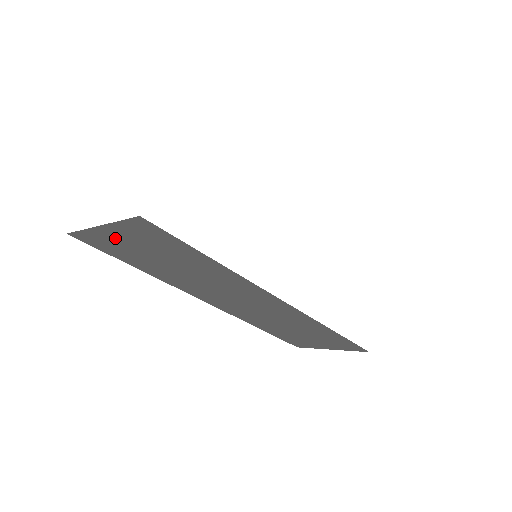
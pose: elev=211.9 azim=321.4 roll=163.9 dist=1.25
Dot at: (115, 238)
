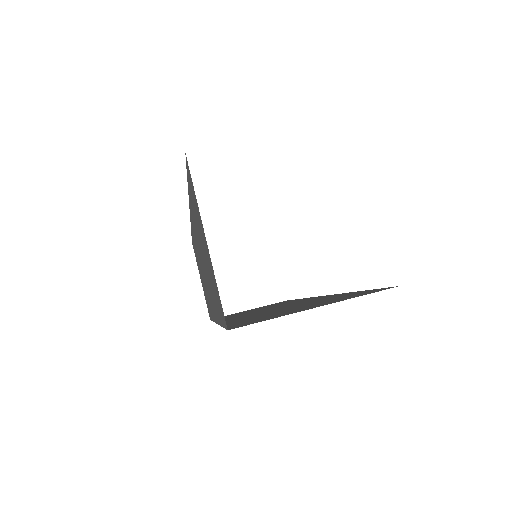
Dot at: occluded
